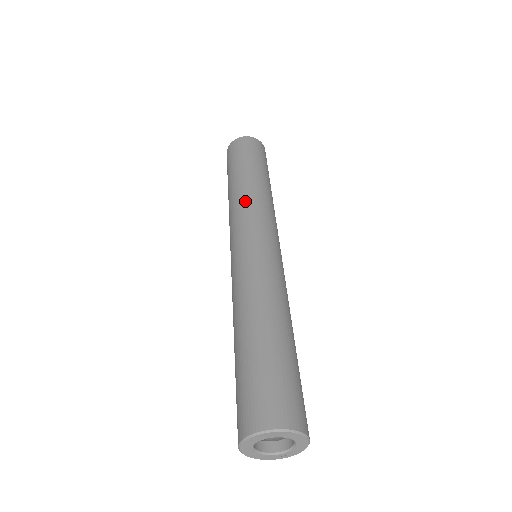
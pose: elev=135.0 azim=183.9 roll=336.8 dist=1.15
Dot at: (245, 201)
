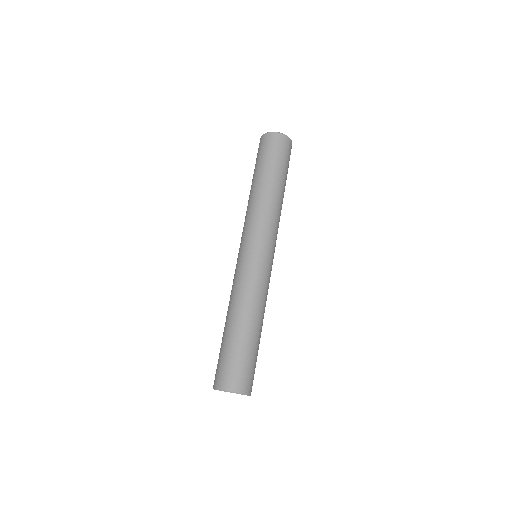
Dot at: (248, 213)
